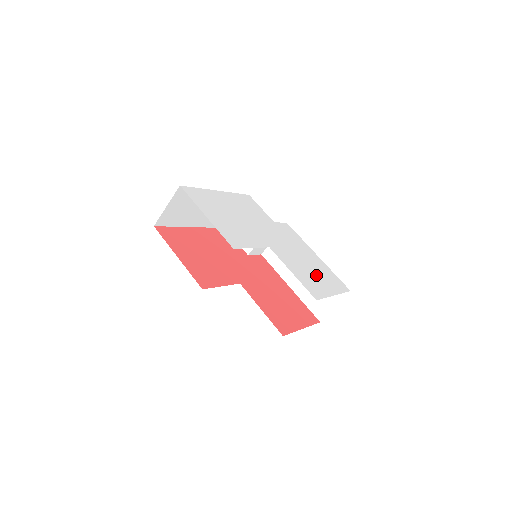
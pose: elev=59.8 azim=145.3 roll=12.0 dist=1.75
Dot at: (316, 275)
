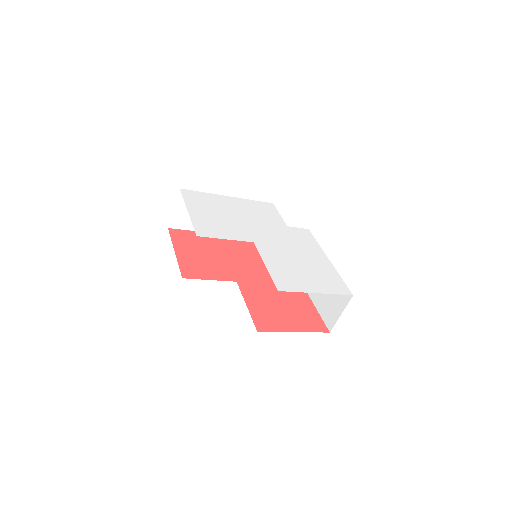
Dot at: (305, 273)
